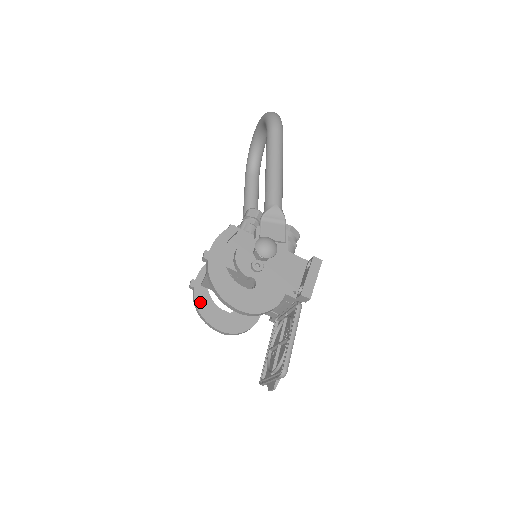
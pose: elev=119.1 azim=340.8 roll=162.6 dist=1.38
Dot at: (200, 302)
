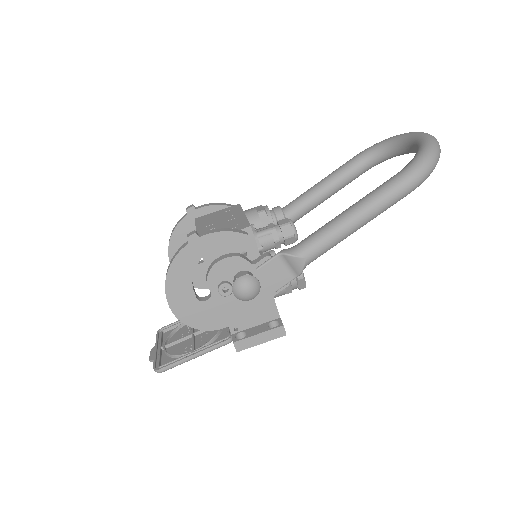
Dot at: (180, 231)
